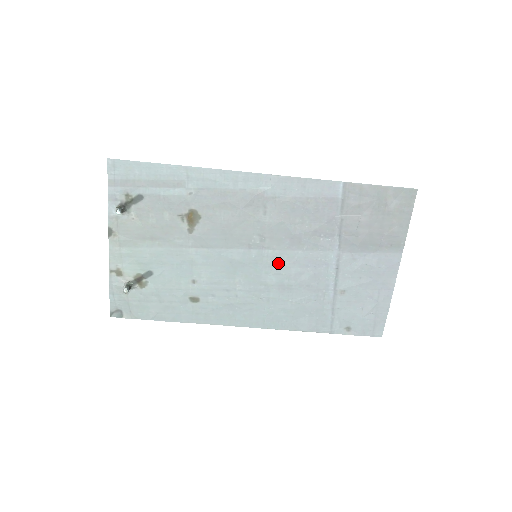
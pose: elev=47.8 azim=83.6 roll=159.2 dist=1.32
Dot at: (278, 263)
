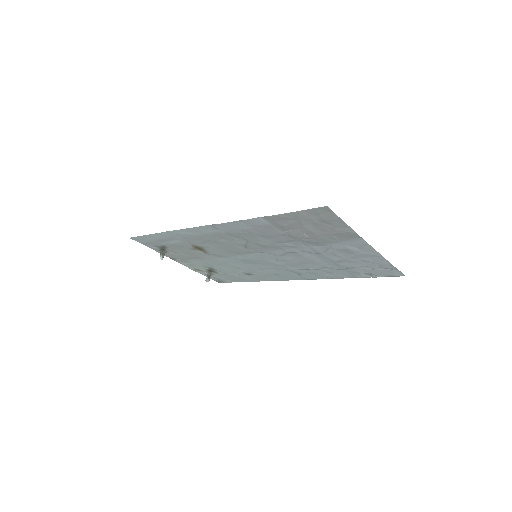
Dot at: (274, 257)
